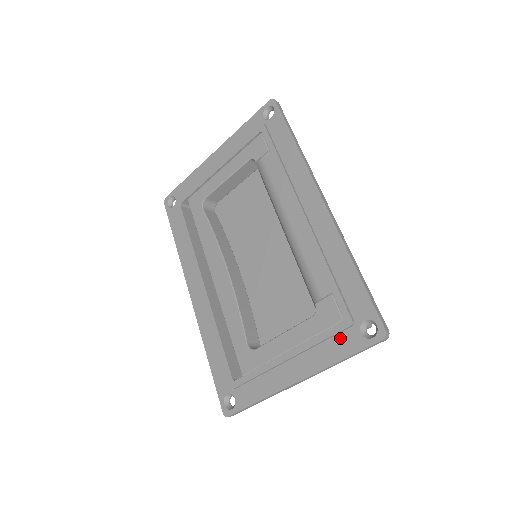
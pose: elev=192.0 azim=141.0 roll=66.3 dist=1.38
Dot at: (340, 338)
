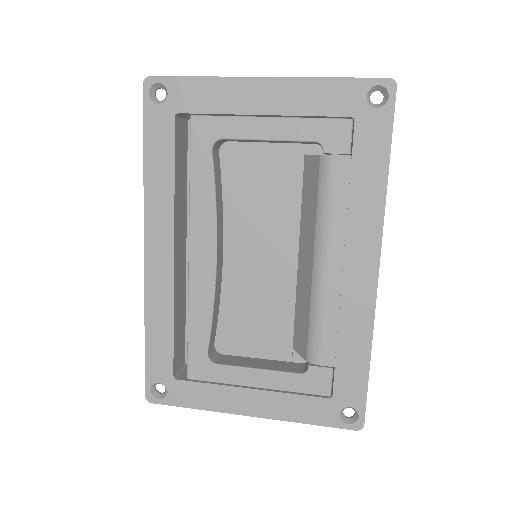
Dot at: (317, 407)
